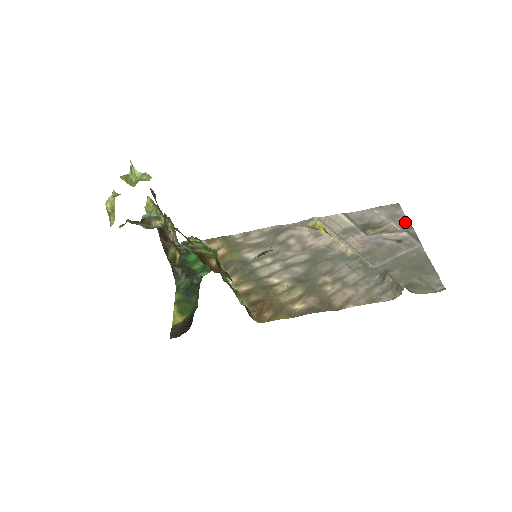
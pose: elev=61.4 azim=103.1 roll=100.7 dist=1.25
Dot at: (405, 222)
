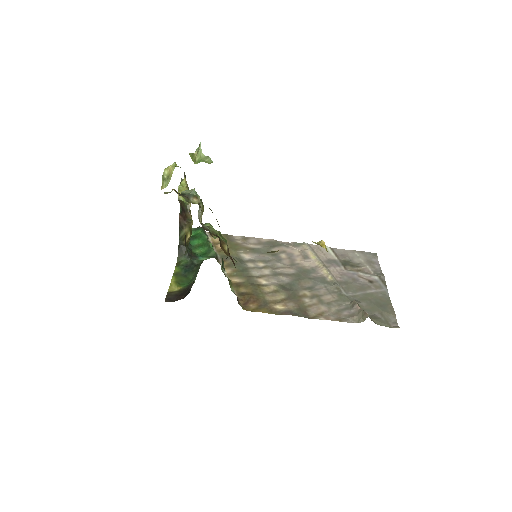
Dot at: (378, 269)
